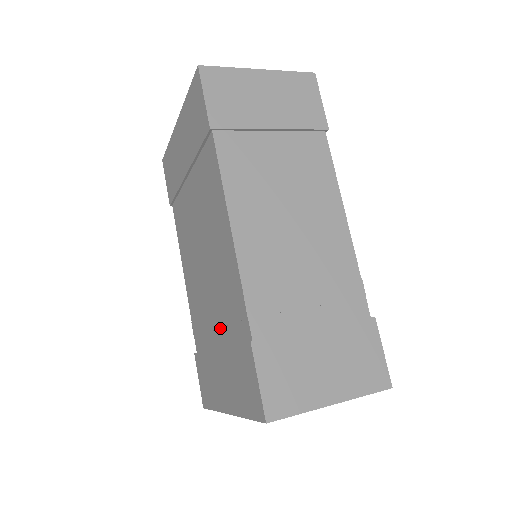
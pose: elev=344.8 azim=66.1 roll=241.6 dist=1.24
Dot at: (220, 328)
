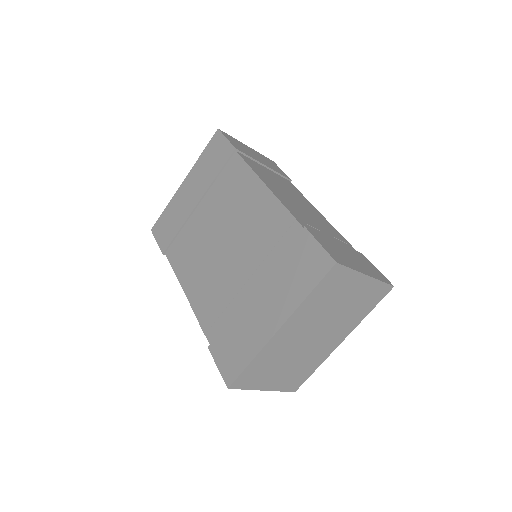
Dot at: (255, 271)
